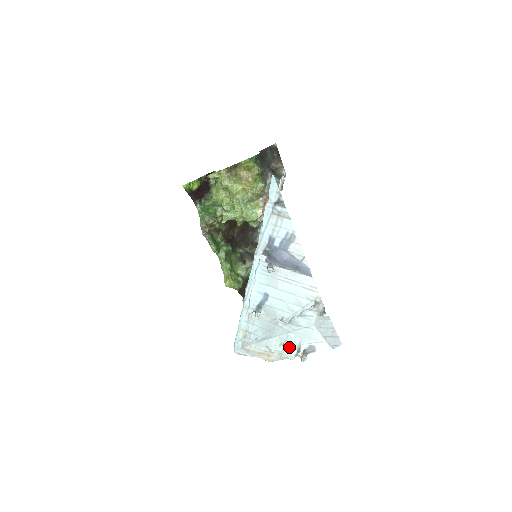
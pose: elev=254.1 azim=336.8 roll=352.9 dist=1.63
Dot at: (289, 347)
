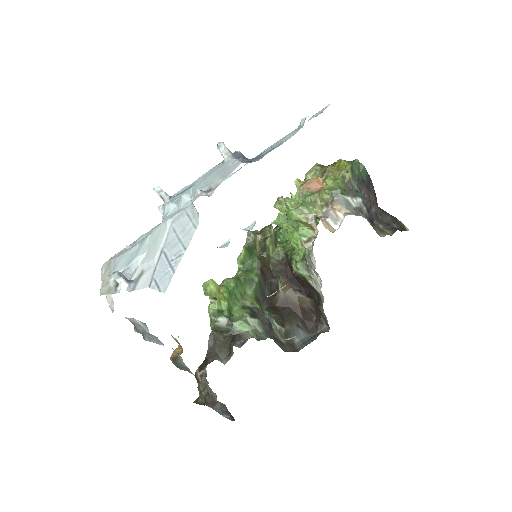
Dot at: (128, 259)
